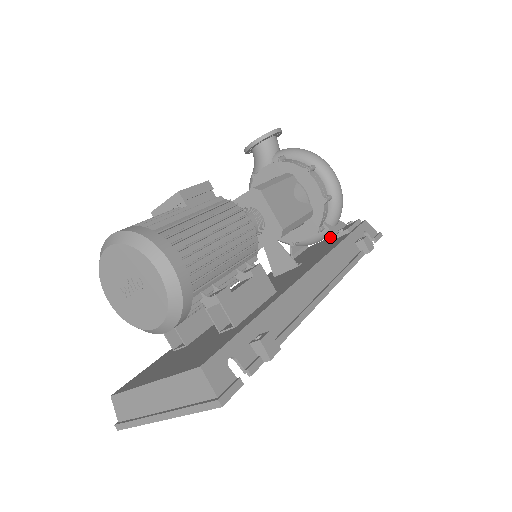
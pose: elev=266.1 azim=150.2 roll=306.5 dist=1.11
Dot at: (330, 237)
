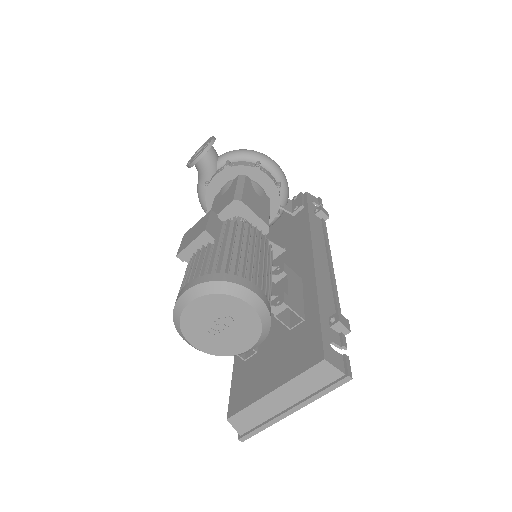
Dot at: occluded
